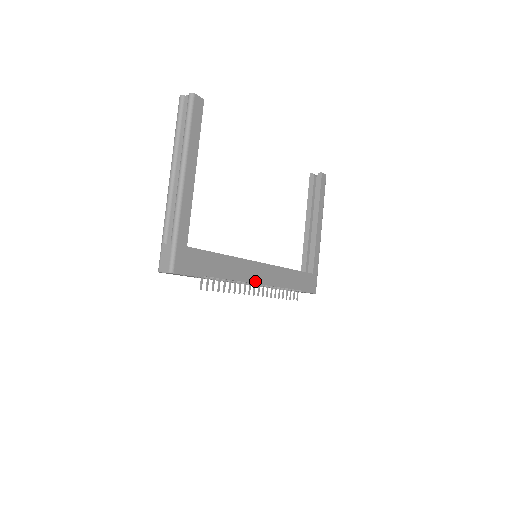
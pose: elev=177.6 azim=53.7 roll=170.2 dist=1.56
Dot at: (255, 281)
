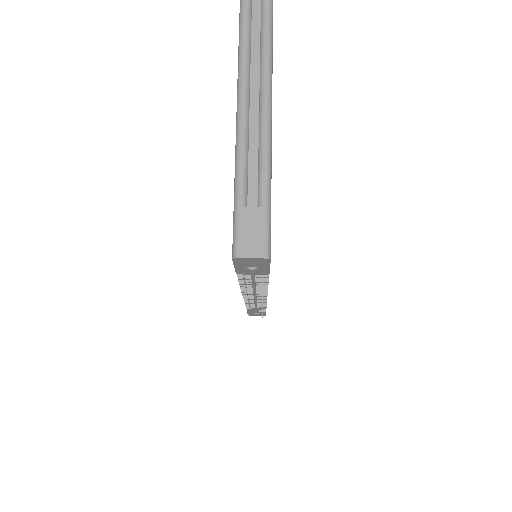
Dot at: occluded
